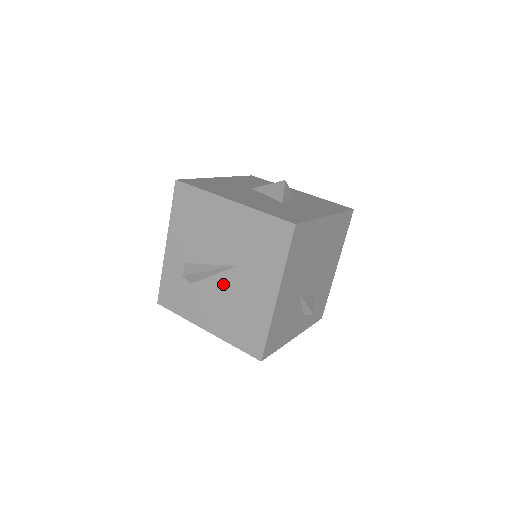
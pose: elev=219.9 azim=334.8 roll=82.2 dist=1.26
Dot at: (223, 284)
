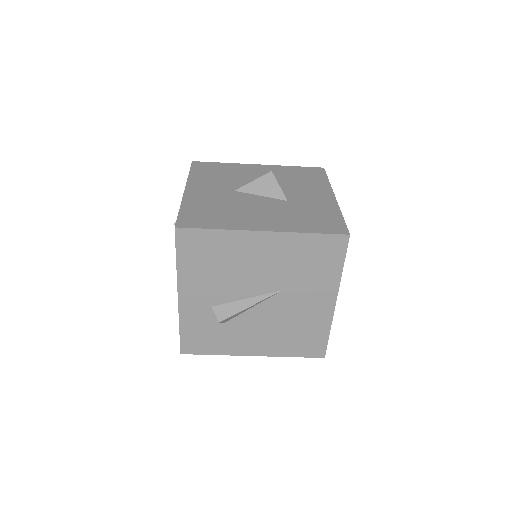
Dot at: (268, 311)
